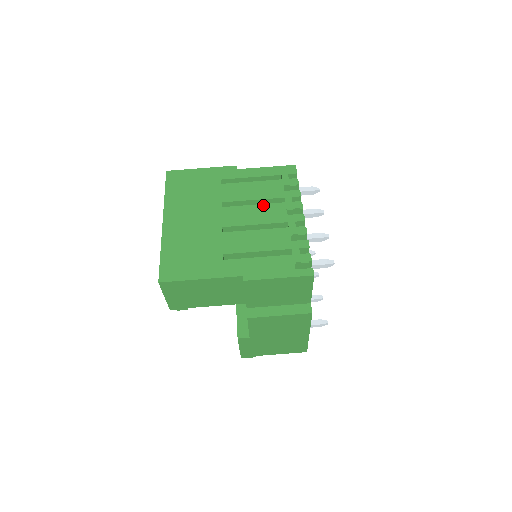
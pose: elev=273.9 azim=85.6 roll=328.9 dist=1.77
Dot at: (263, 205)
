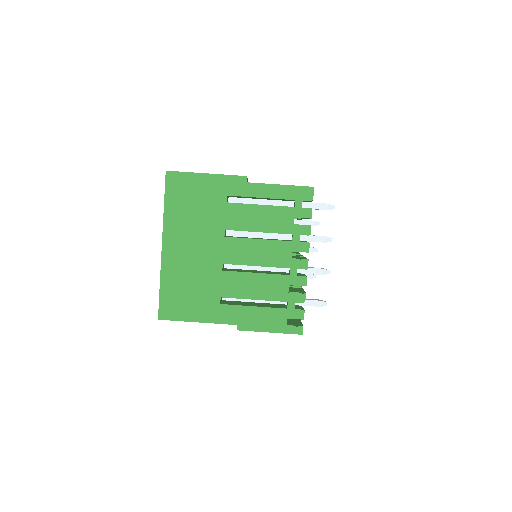
Dot at: (268, 241)
